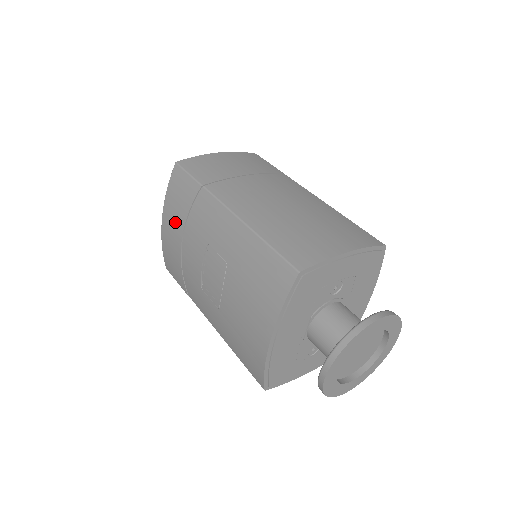
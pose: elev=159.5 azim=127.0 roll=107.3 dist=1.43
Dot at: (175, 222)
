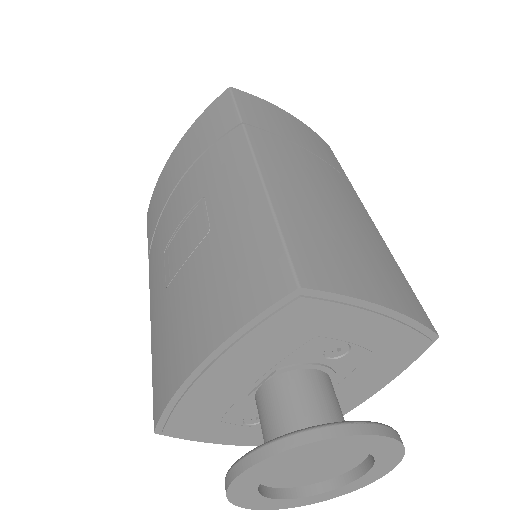
Dot at: (185, 156)
